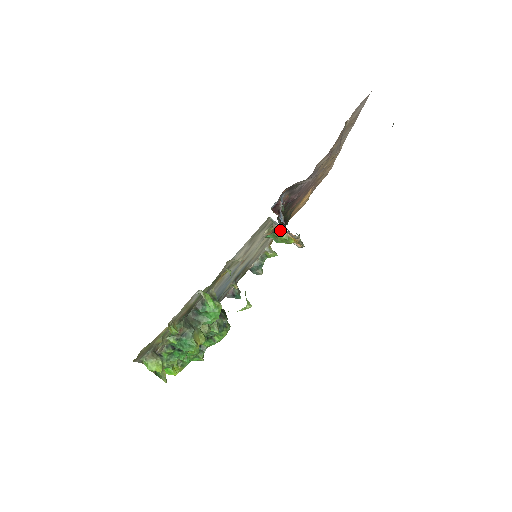
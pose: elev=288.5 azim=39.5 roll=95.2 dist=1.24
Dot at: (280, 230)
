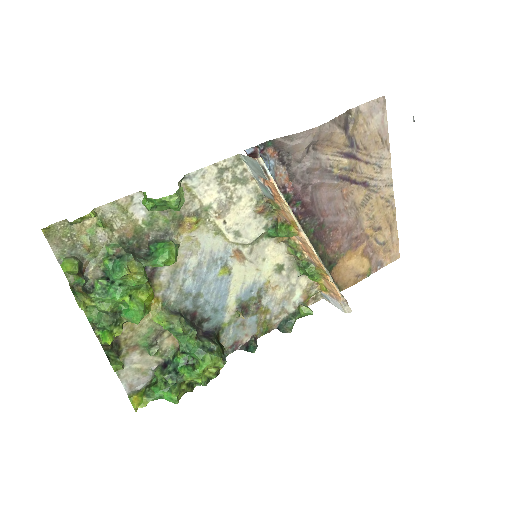
Dot at: (280, 219)
